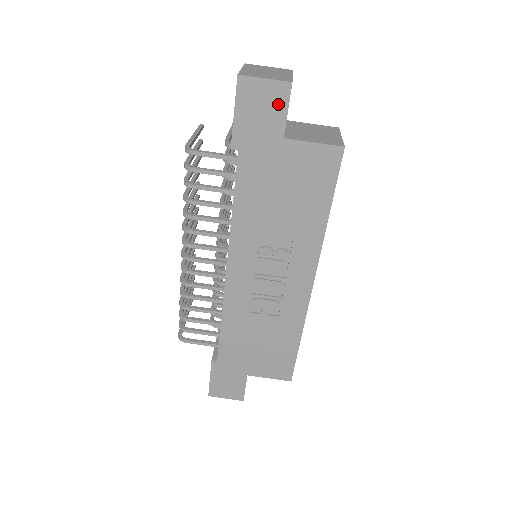
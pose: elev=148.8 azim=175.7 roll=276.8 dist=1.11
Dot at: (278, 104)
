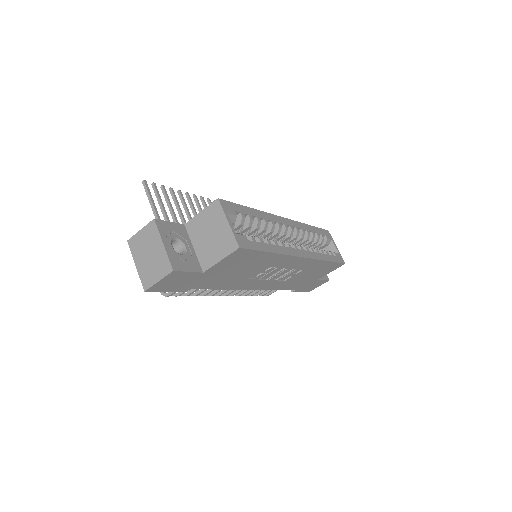
Dot at: (180, 276)
